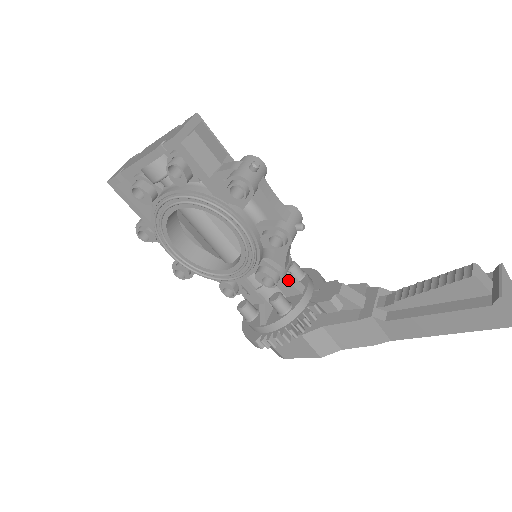
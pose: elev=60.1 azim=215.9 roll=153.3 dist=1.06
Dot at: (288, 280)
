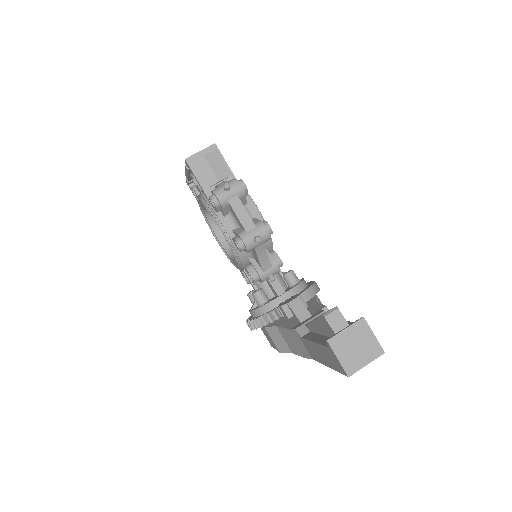
Dot at: (271, 282)
